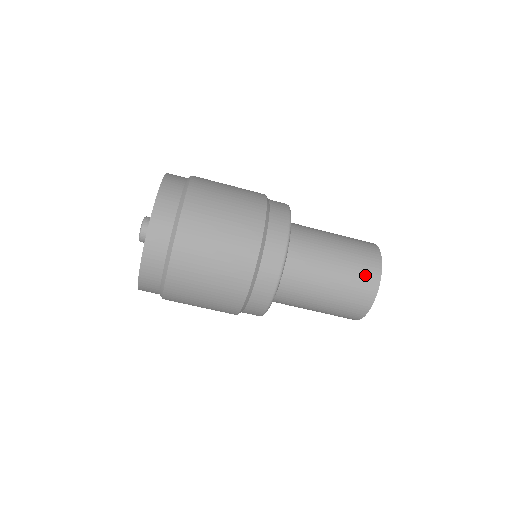
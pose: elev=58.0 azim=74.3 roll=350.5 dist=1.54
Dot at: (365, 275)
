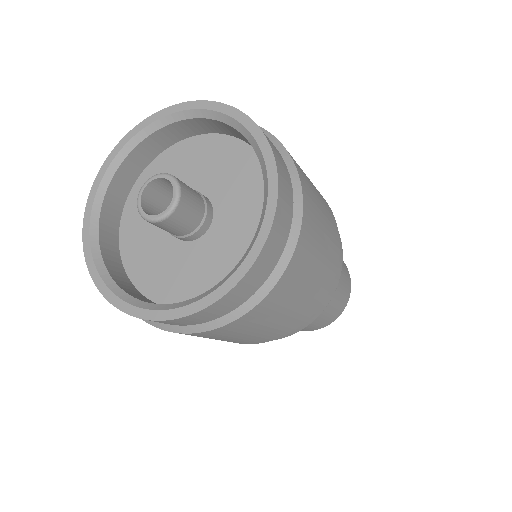
Dot at: (340, 306)
